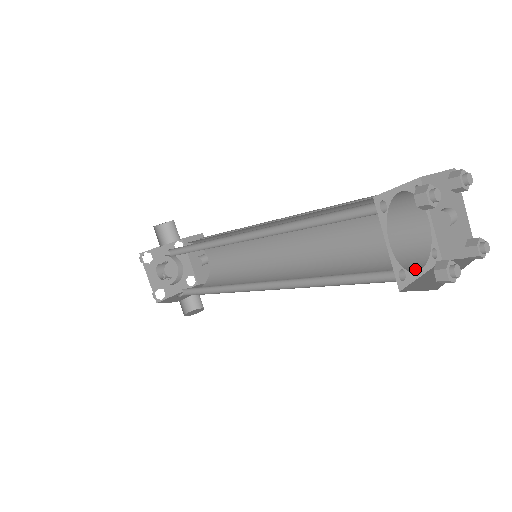
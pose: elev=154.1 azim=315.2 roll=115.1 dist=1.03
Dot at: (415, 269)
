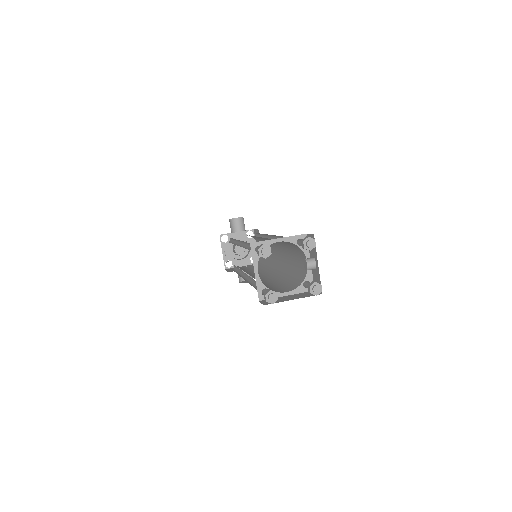
Dot at: (287, 291)
